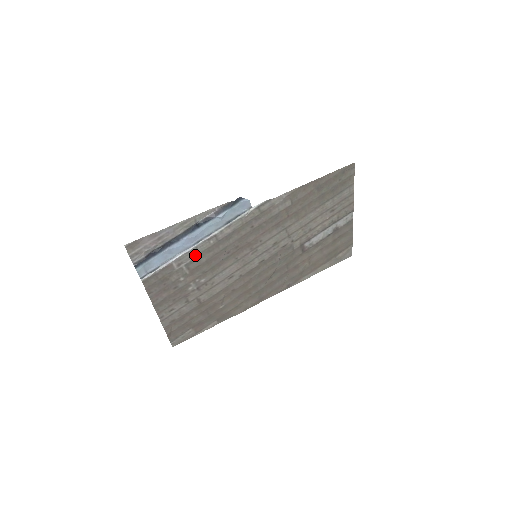
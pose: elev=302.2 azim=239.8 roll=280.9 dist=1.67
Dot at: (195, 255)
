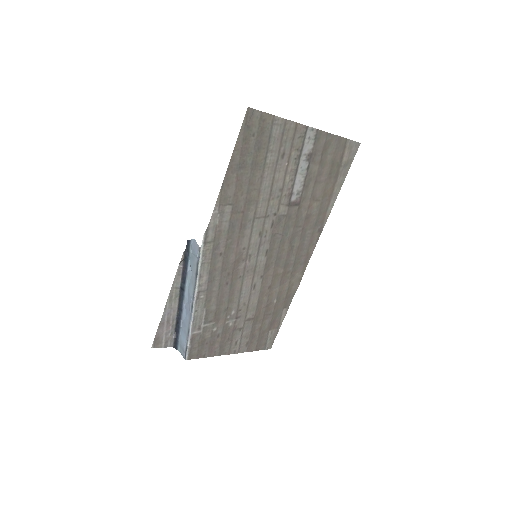
Dot at: (202, 314)
